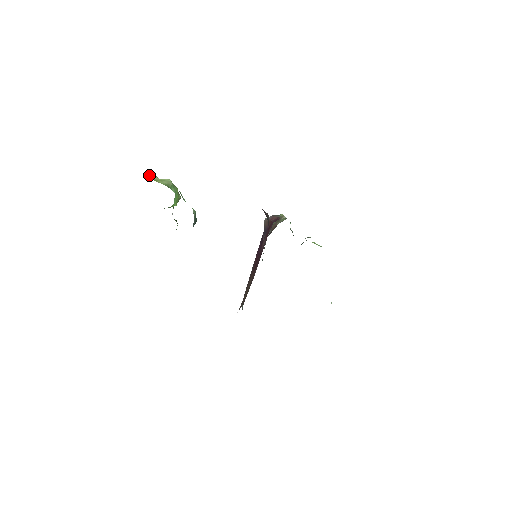
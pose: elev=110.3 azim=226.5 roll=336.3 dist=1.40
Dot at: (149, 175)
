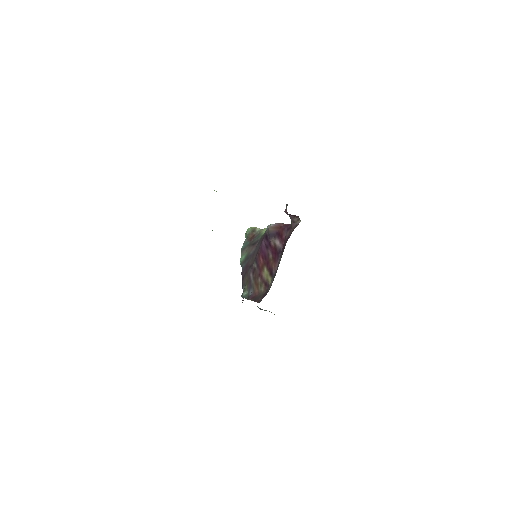
Dot at: occluded
